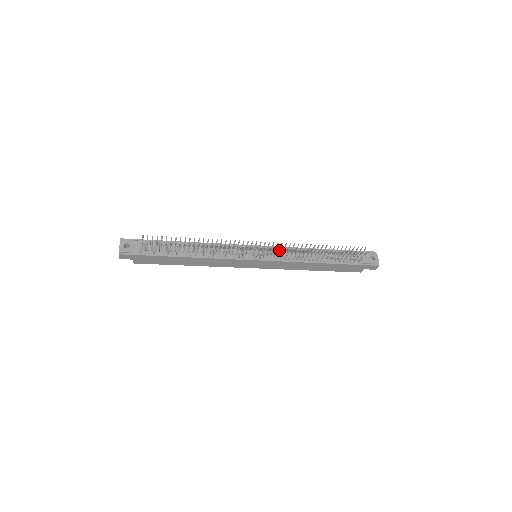
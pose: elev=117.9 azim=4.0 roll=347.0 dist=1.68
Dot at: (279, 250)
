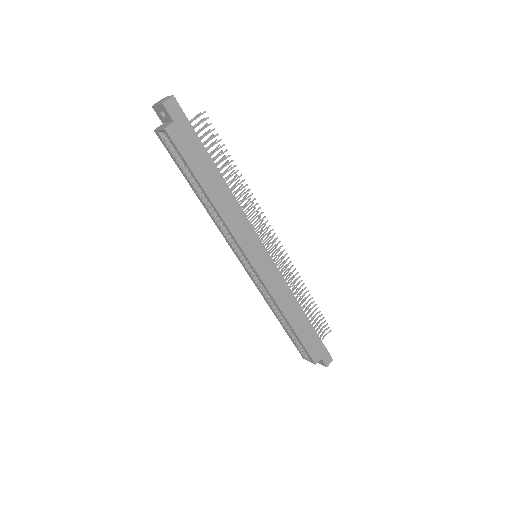
Dot at: occluded
